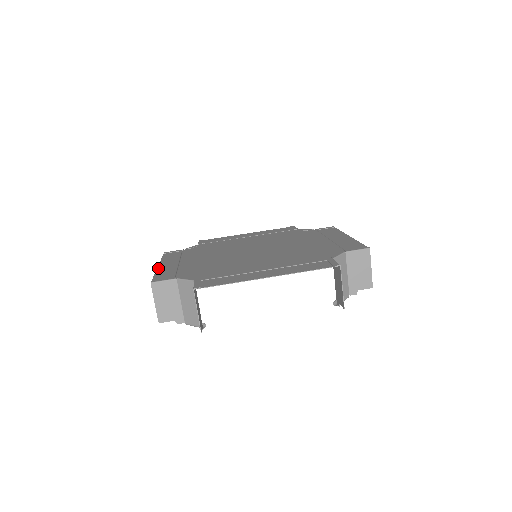
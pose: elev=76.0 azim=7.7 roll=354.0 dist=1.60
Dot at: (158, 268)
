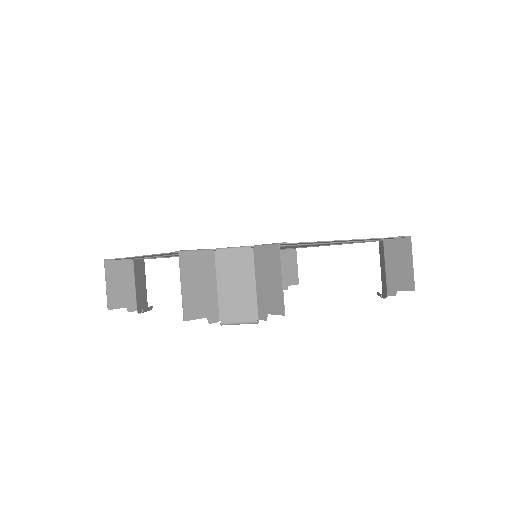
Dot at: (144, 255)
